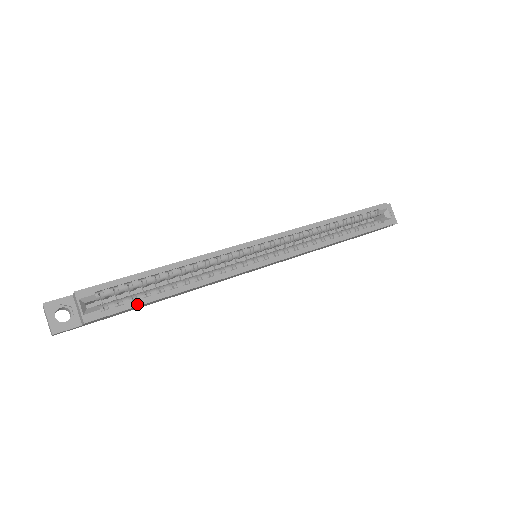
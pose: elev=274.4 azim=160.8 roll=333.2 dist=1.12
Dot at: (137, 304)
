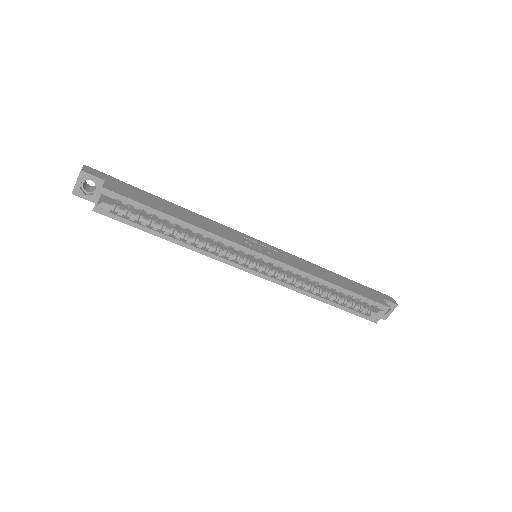
Dot at: (137, 227)
